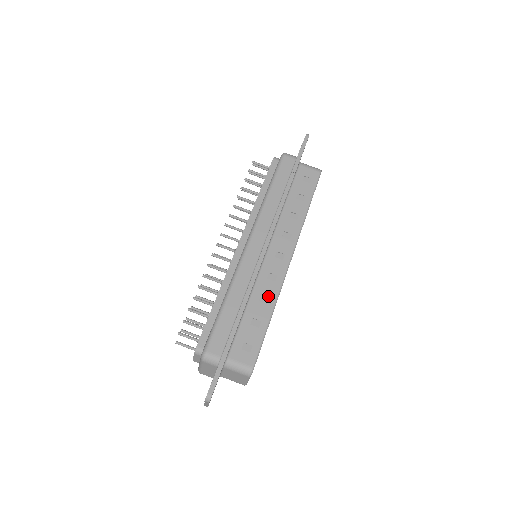
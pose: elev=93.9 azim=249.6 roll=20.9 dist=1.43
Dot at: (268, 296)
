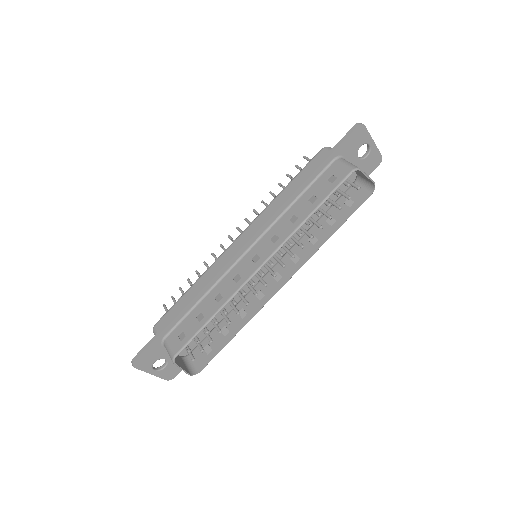
Dot at: (223, 295)
